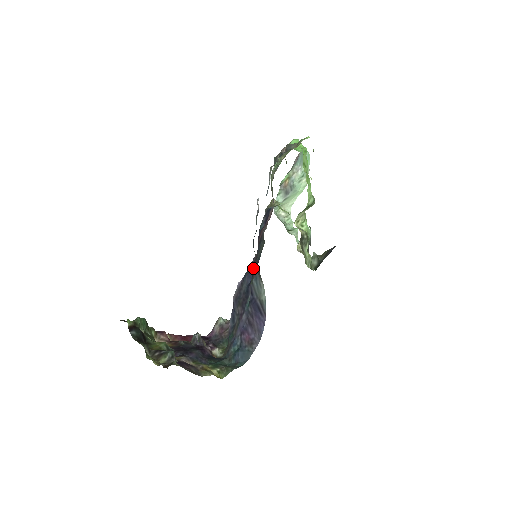
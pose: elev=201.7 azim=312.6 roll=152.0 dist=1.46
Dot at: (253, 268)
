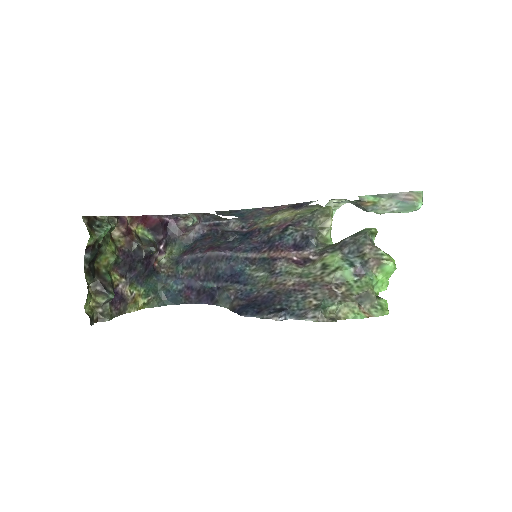
Dot at: (240, 272)
